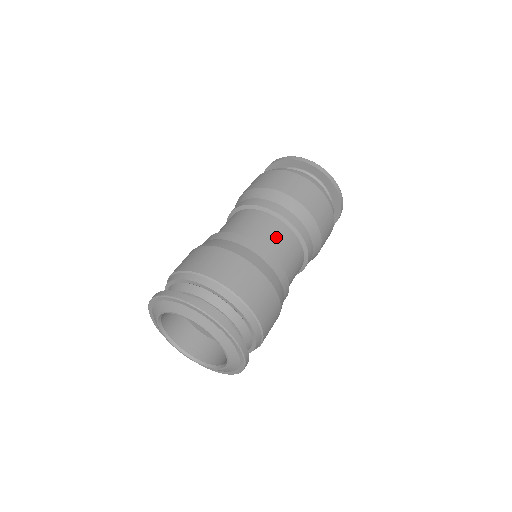
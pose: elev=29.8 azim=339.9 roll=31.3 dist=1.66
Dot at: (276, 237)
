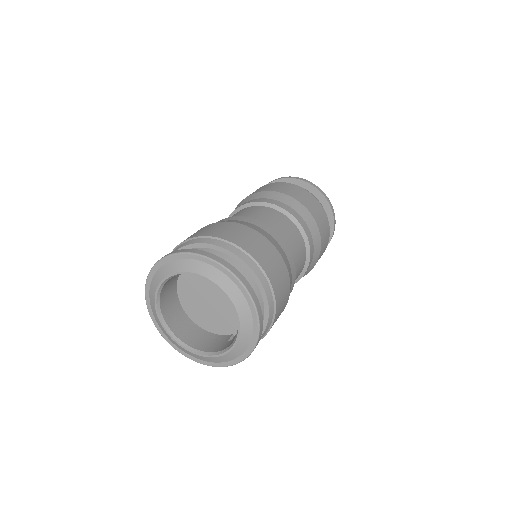
Dot at: (299, 258)
